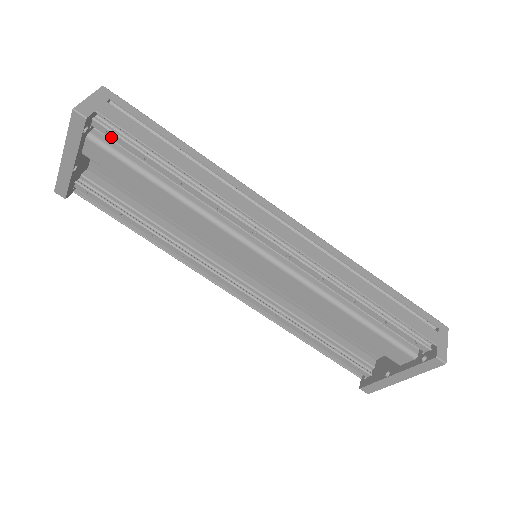
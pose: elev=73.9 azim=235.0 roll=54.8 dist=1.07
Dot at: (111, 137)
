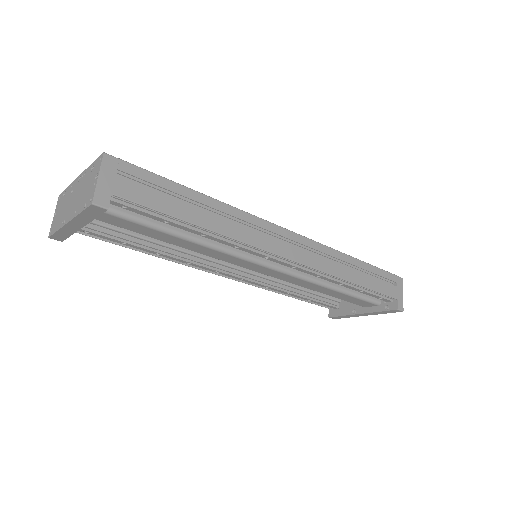
Dot at: (127, 209)
